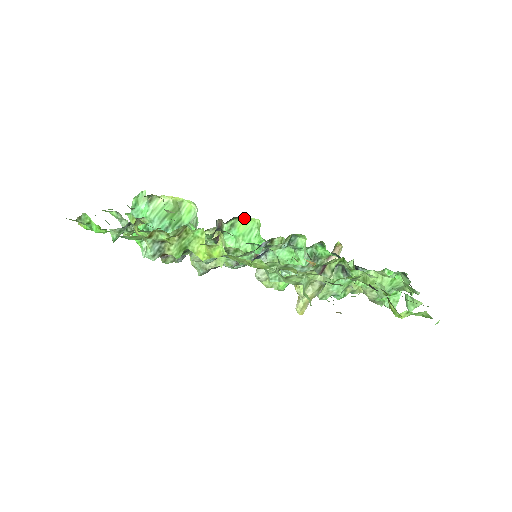
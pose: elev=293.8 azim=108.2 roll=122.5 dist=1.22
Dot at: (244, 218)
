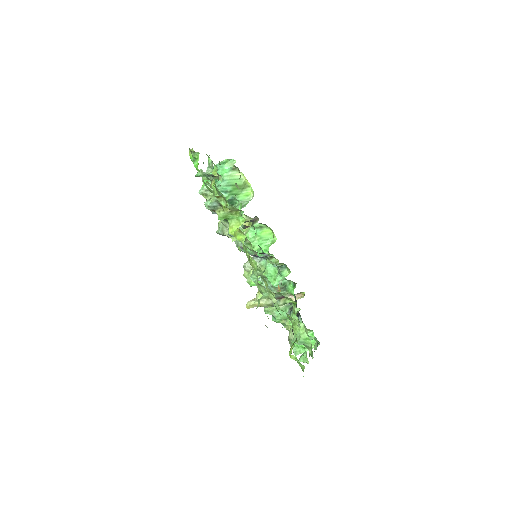
Dot at: (271, 230)
